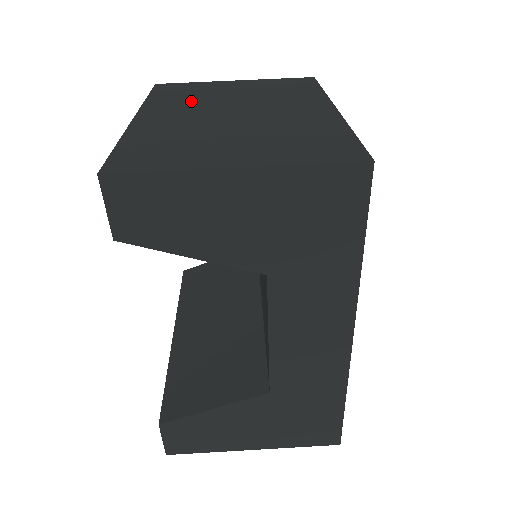
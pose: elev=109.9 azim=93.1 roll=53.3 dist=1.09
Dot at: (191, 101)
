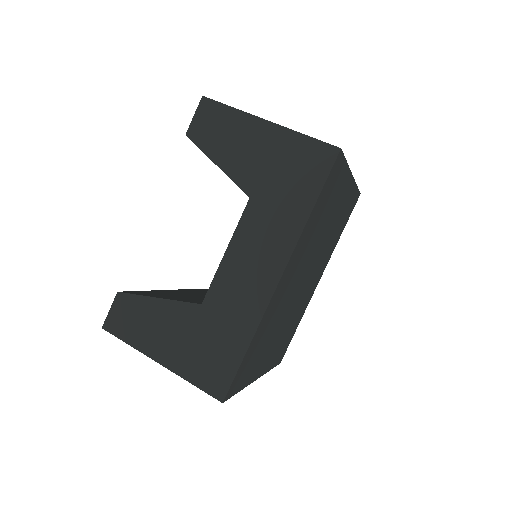
Dot at: occluded
